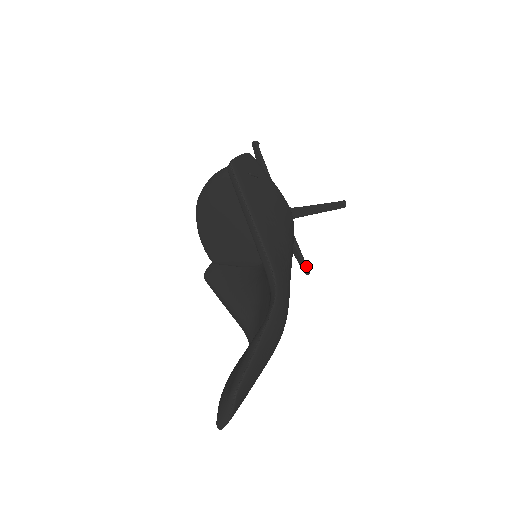
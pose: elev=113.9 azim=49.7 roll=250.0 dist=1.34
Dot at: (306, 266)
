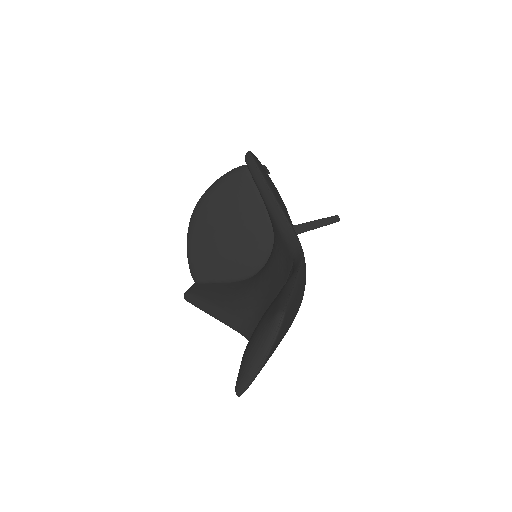
Dot at: occluded
